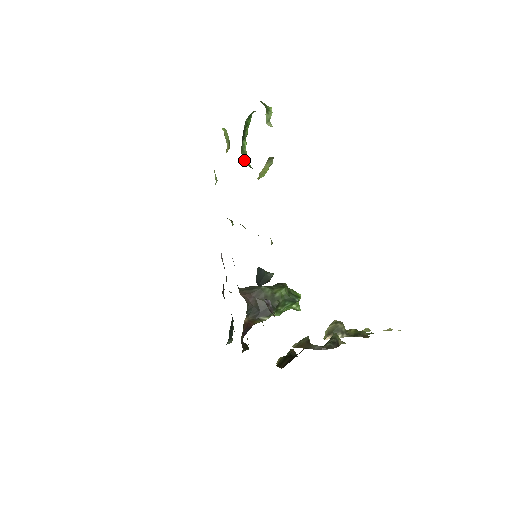
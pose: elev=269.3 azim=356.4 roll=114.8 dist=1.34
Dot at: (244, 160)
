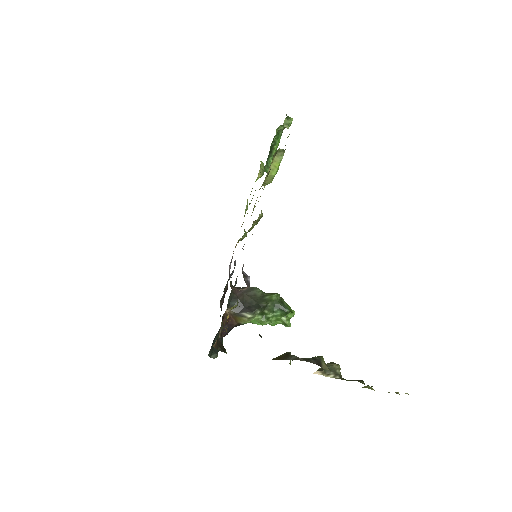
Dot at: (266, 171)
